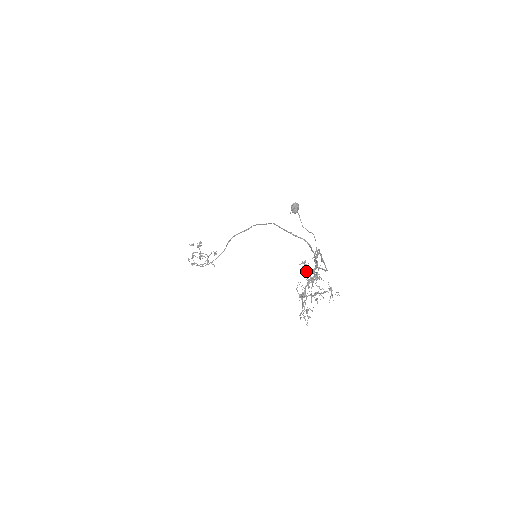
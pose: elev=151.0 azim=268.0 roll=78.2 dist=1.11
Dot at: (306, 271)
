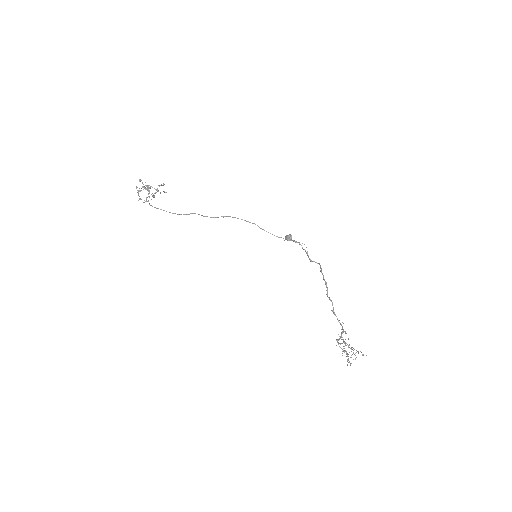
Dot at: (344, 343)
